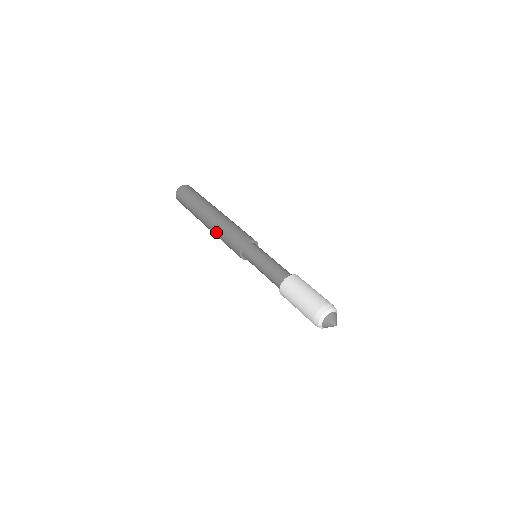
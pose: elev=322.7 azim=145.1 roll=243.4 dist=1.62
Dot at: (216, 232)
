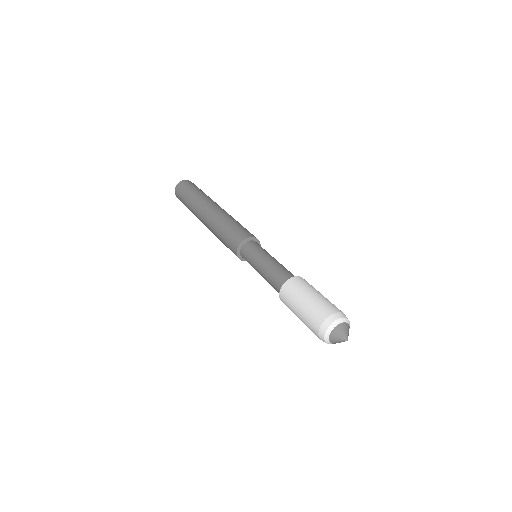
Dot at: occluded
